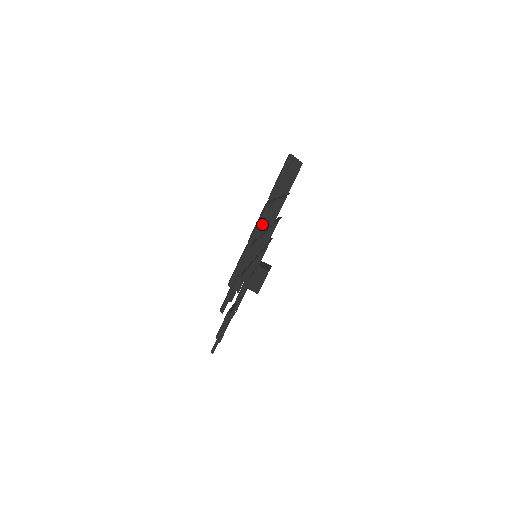
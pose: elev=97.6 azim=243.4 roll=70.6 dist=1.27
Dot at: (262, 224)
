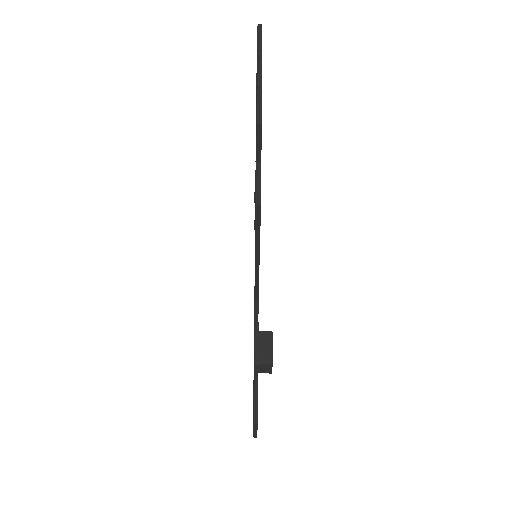
Dot at: occluded
